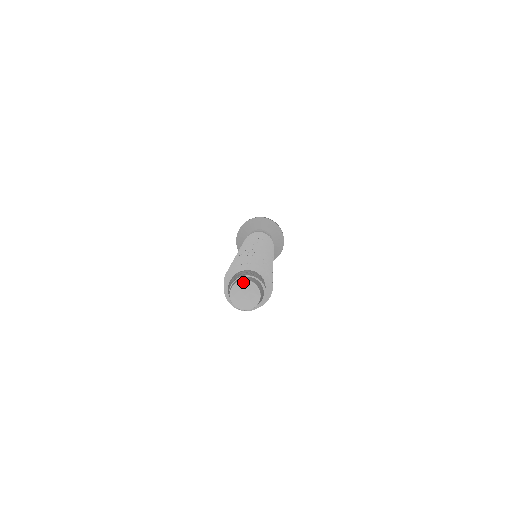
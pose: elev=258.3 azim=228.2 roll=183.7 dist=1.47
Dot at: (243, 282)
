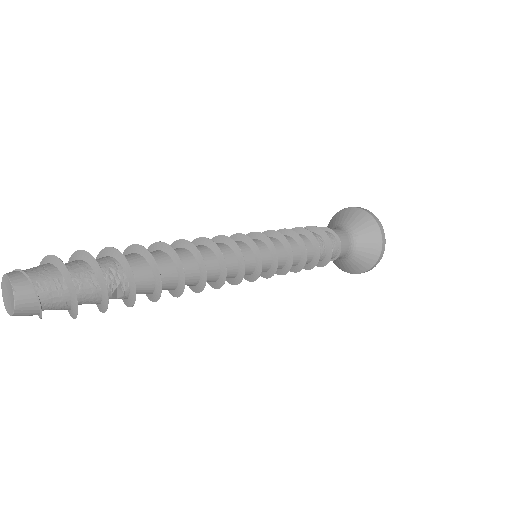
Dot at: (6, 277)
